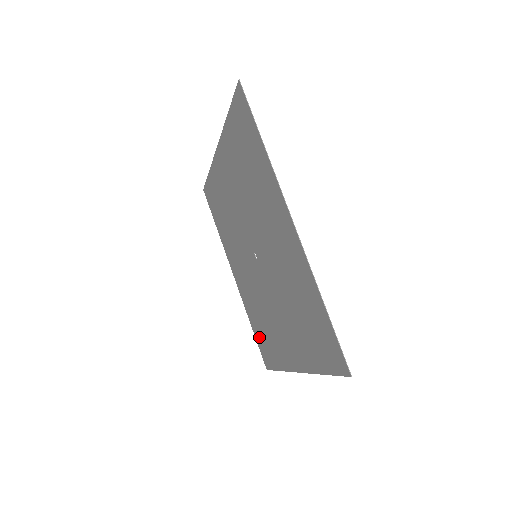
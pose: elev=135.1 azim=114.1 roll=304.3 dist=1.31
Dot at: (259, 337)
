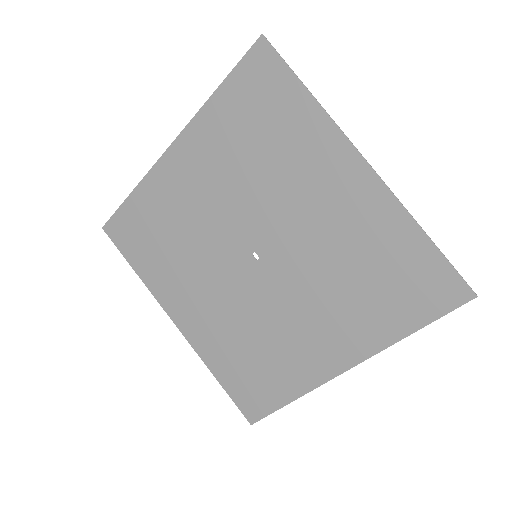
Dot at: (238, 382)
